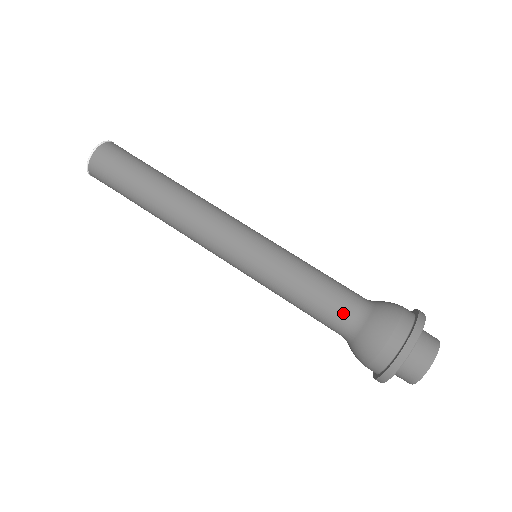
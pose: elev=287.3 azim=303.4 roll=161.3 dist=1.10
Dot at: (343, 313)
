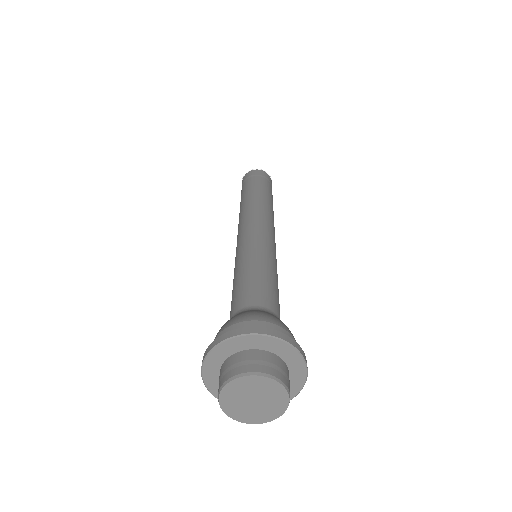
Dot at: (231, 312)
